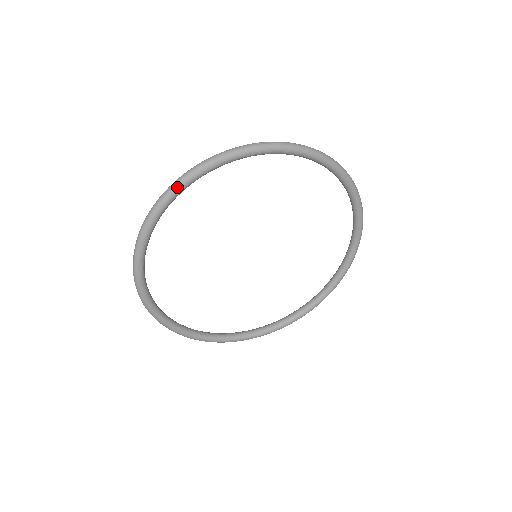
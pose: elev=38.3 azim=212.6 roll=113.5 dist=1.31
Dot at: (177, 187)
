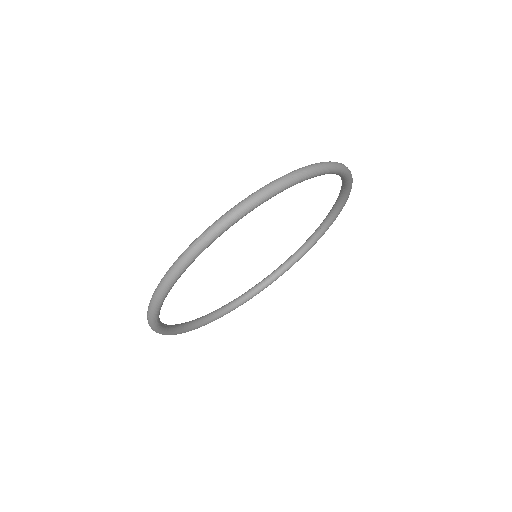
Dot at: (214, 237)
